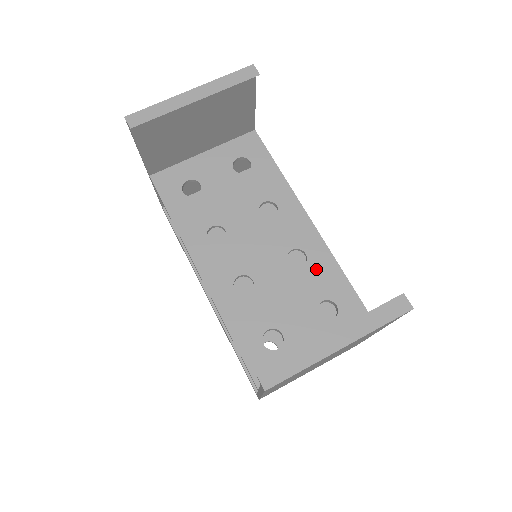
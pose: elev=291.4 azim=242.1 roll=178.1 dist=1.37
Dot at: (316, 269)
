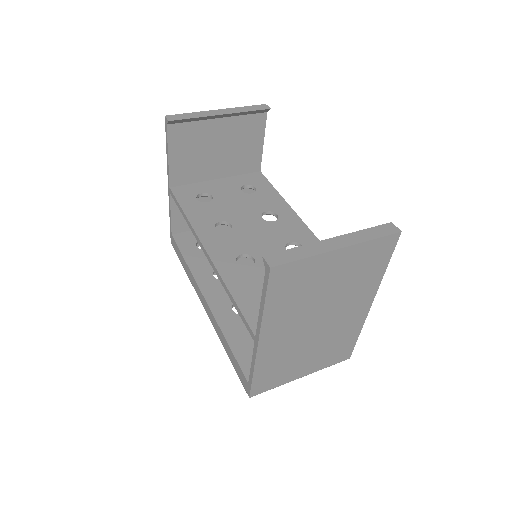
Dot at: occluded
